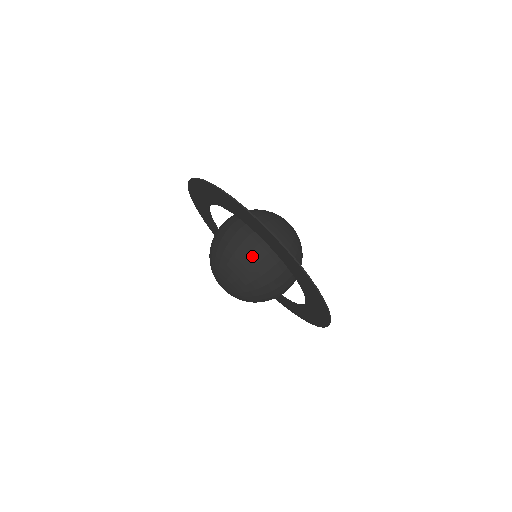
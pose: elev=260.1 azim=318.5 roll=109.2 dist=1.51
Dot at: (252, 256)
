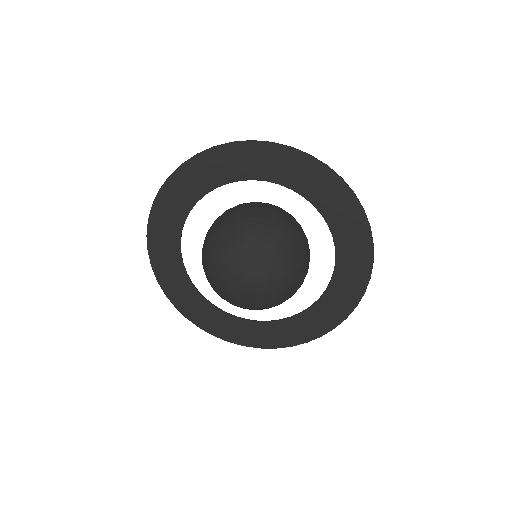
Dot at: (267, 215)
